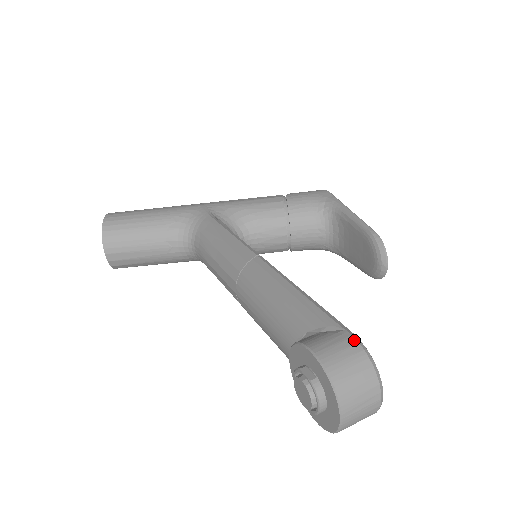
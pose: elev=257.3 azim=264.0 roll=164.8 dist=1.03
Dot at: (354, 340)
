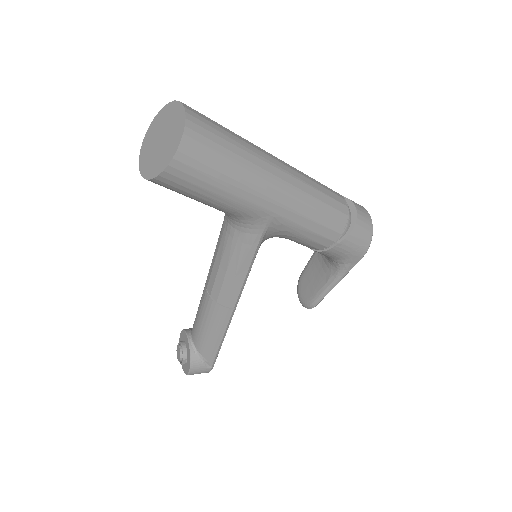
Dot at: occluded
